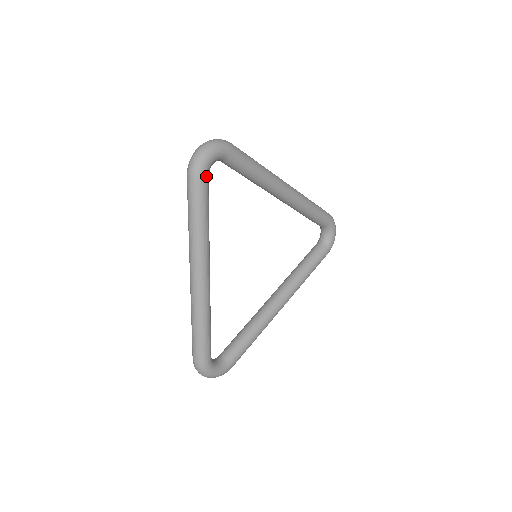
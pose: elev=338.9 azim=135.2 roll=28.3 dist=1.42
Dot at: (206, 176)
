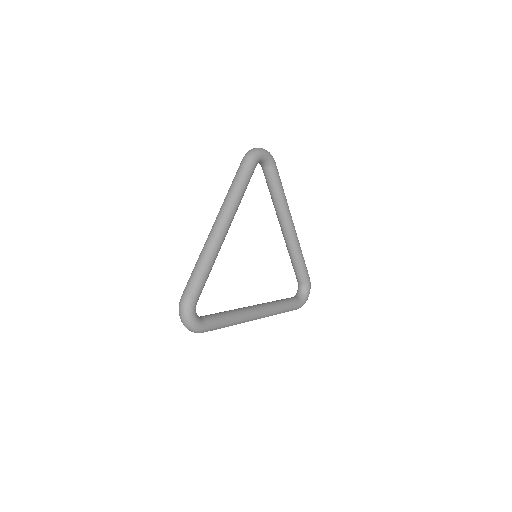
Dot at: (256, 162)
